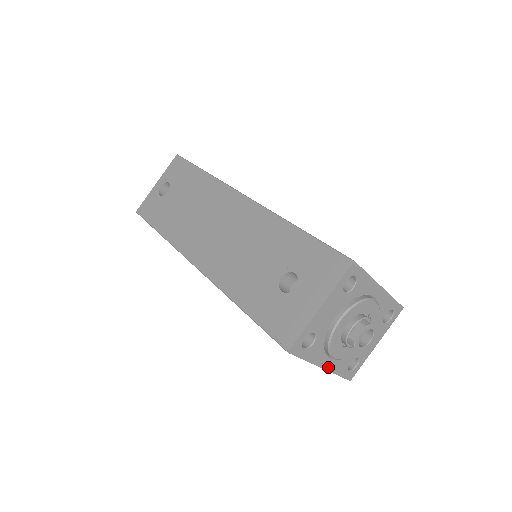
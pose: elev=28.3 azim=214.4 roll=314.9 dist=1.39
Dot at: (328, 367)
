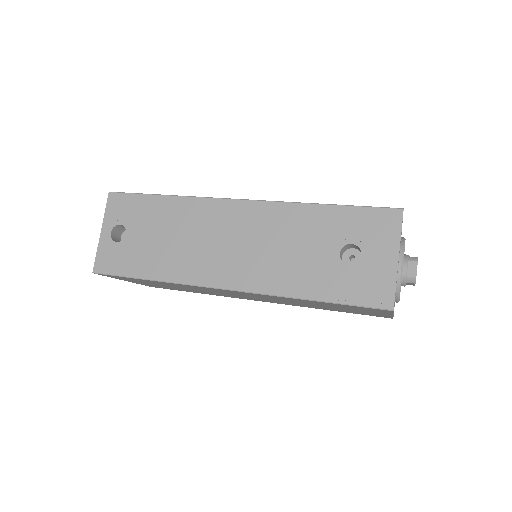
Dot at: occluded
